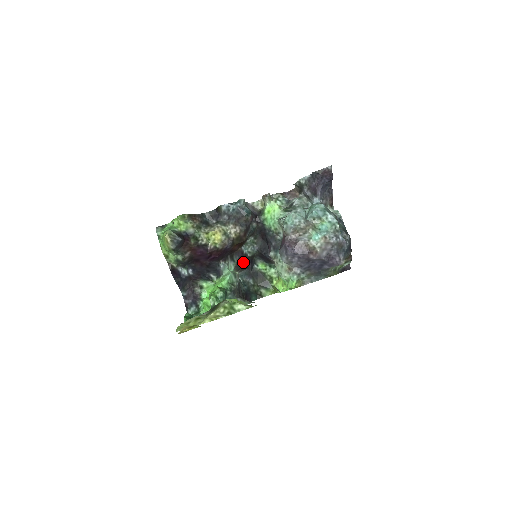
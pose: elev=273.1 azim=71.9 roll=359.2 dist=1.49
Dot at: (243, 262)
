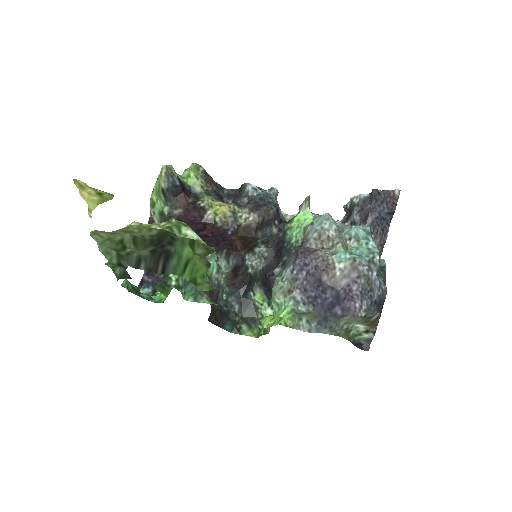
Dot at: (239, 276)
